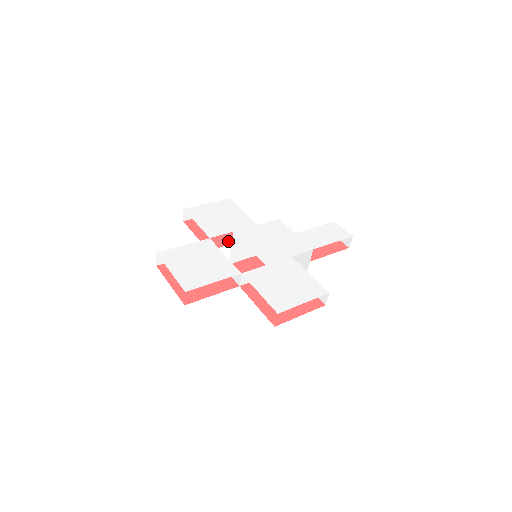
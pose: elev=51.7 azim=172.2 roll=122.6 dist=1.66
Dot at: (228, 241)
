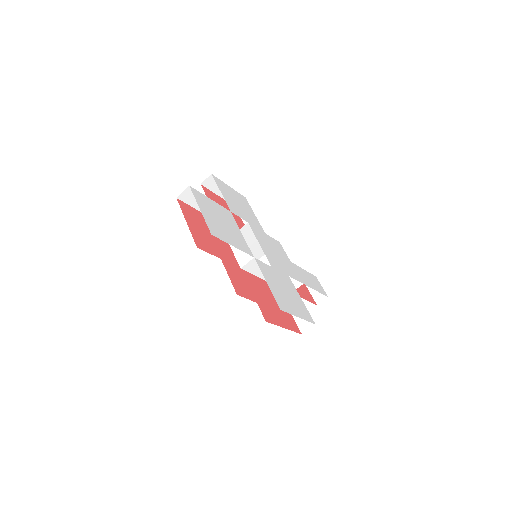
Dot at: occluded
